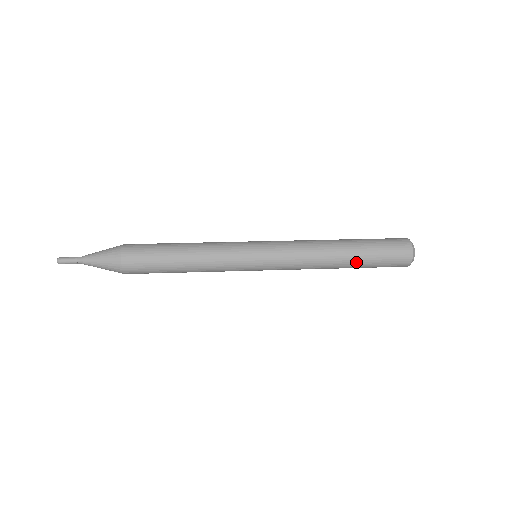
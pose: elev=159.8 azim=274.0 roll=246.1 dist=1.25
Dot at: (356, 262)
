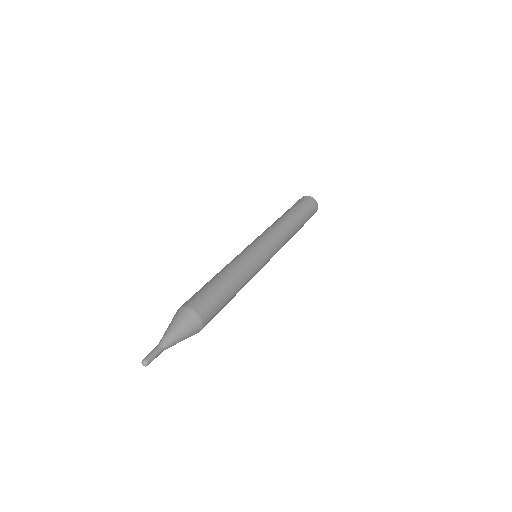
Dot at: (301, 227)
